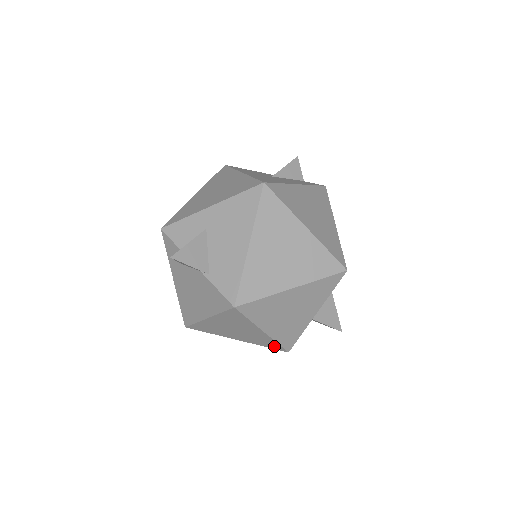
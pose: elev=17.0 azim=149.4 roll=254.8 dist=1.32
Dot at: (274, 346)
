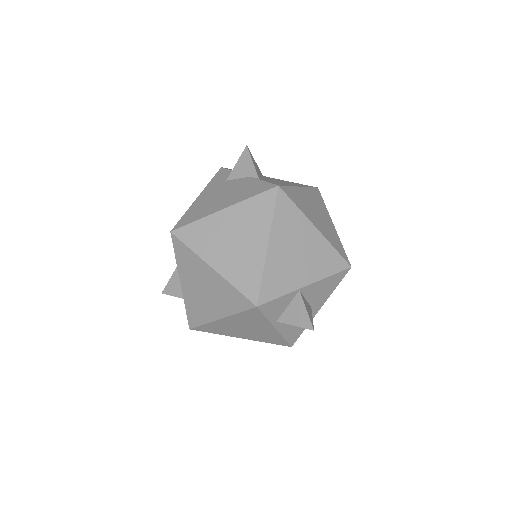
Dot at: (250, 287)
